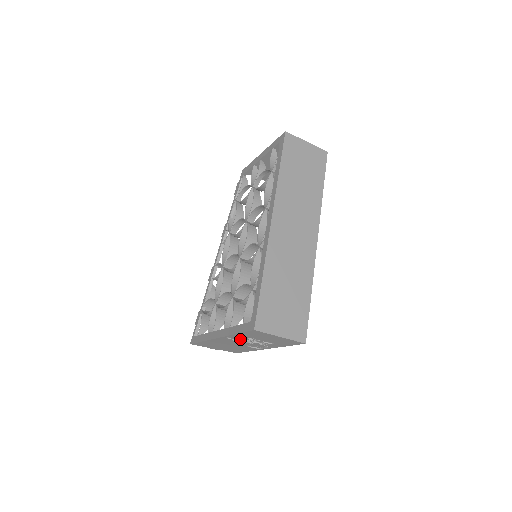
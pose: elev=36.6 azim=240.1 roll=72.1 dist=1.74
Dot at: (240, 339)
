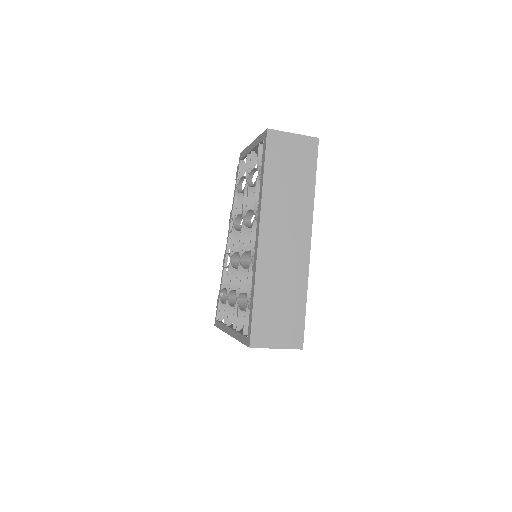
Dot at: occluded
